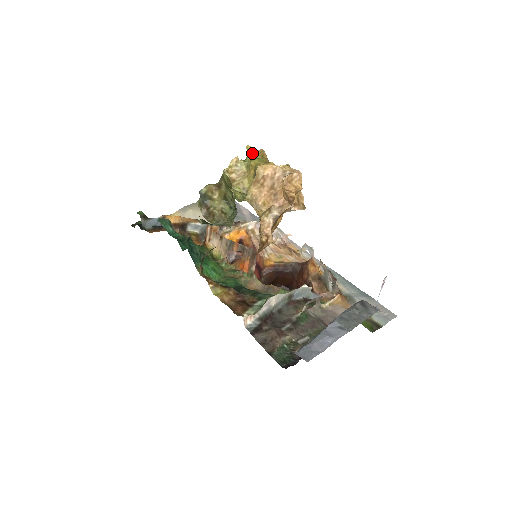
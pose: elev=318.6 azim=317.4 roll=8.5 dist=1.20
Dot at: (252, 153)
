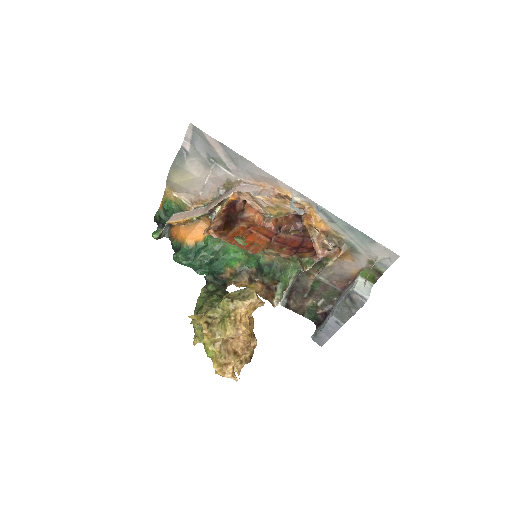
Dot at: (196, 319)
